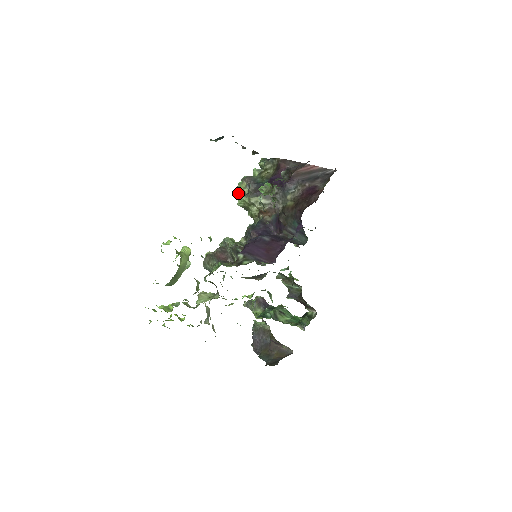
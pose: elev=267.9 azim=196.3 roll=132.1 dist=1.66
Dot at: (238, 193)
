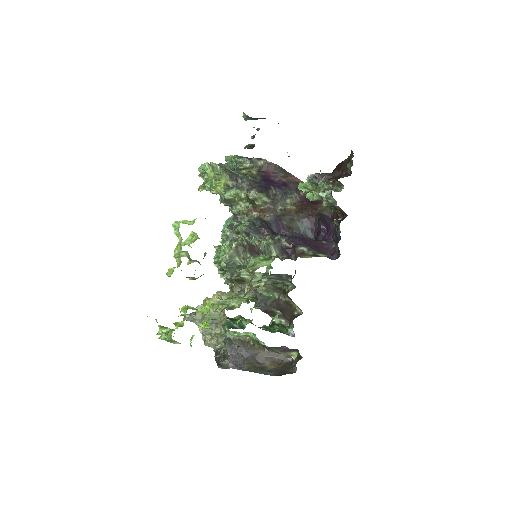
Dot at: (215, 184)
